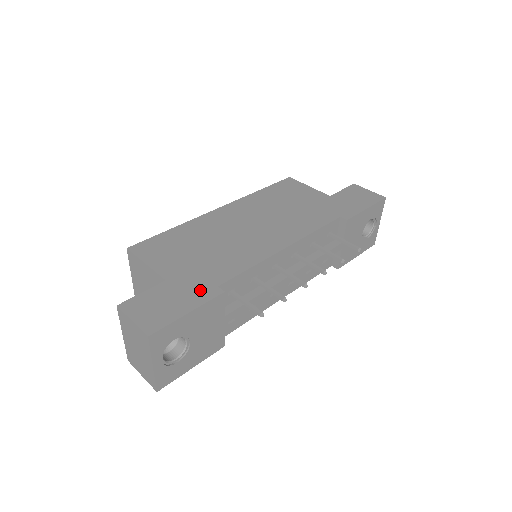
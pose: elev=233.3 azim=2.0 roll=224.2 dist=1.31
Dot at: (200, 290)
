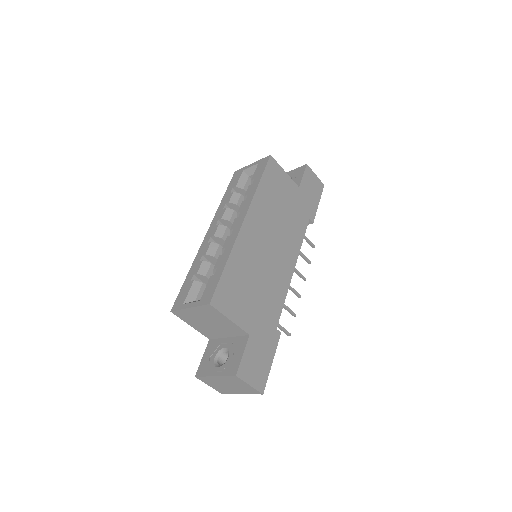
Dot at: (270, 337)
